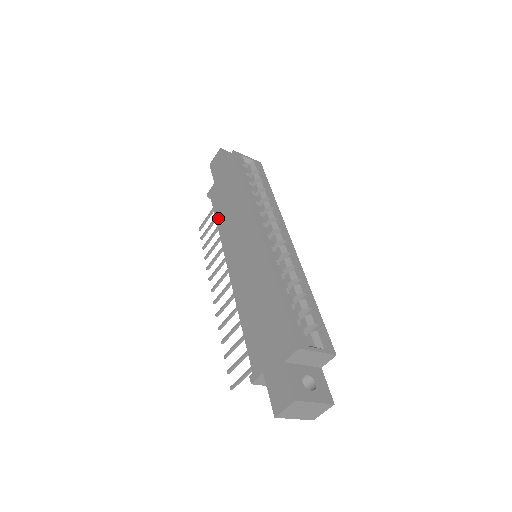
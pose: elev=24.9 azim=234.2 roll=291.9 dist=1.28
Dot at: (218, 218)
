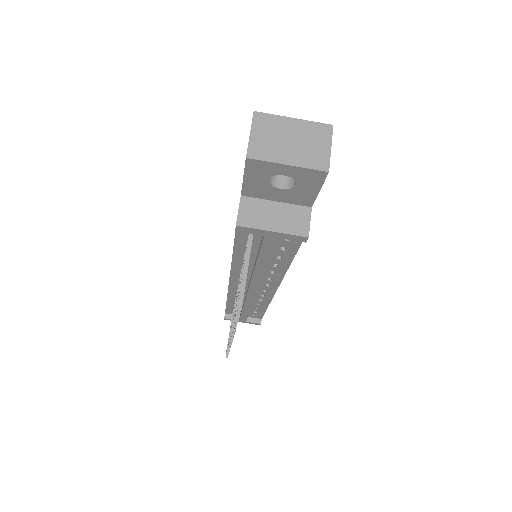
Dot at: occluded
